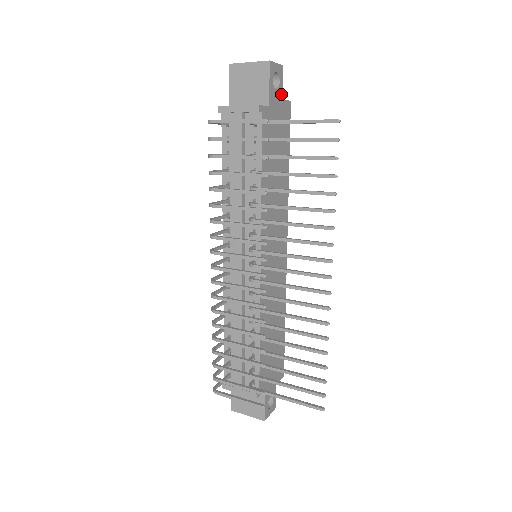
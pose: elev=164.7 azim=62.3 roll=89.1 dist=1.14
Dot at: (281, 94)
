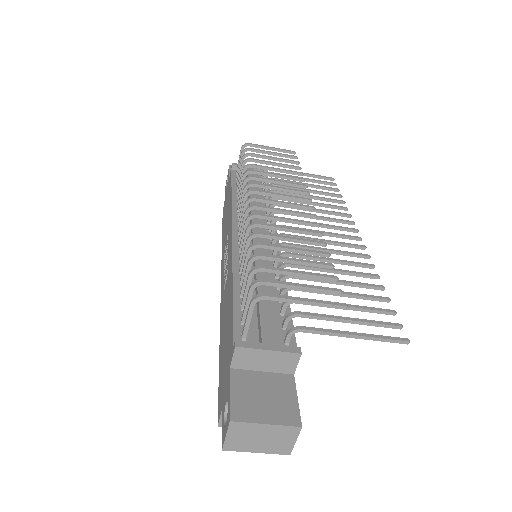
Dot at: occluded
